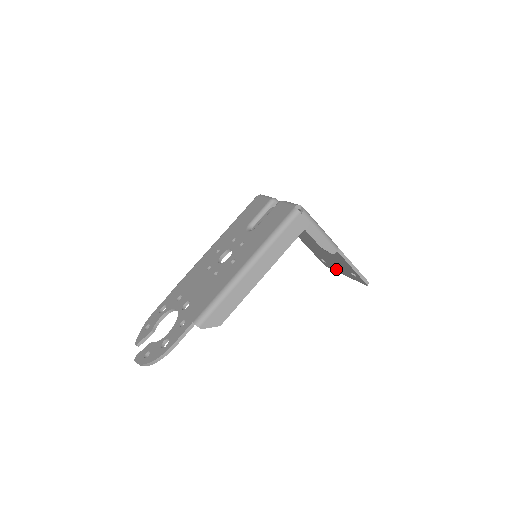
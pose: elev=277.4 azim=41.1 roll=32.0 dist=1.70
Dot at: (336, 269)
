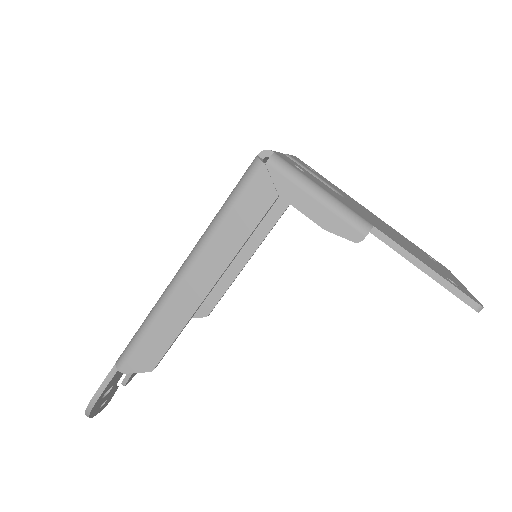
Dot at: occluded
